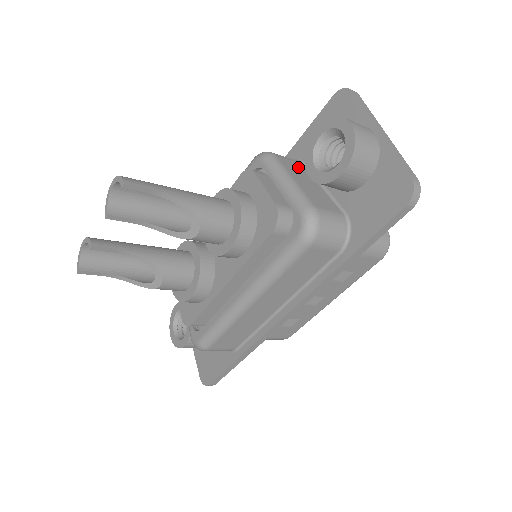
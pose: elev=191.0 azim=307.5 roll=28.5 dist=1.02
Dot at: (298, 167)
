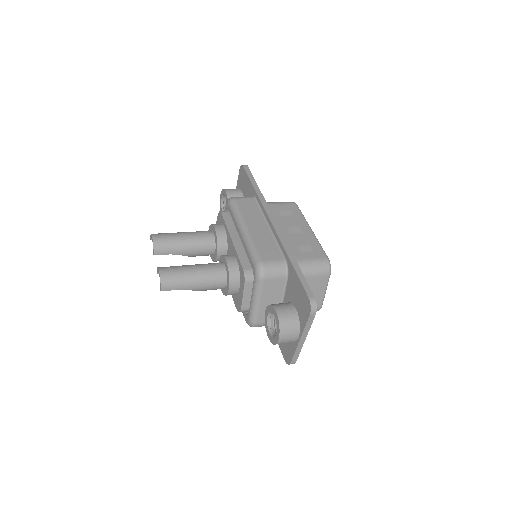
Dot at: (277, 285)
